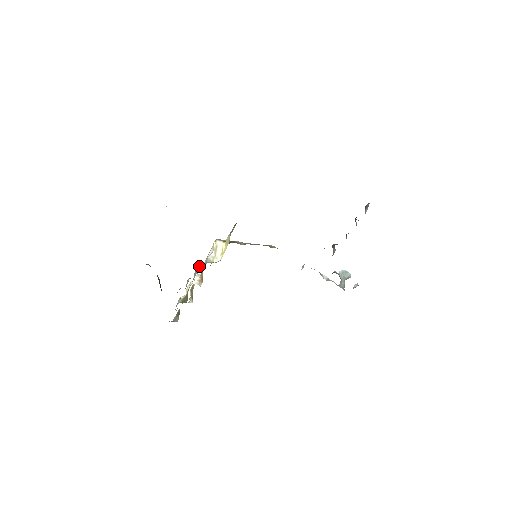
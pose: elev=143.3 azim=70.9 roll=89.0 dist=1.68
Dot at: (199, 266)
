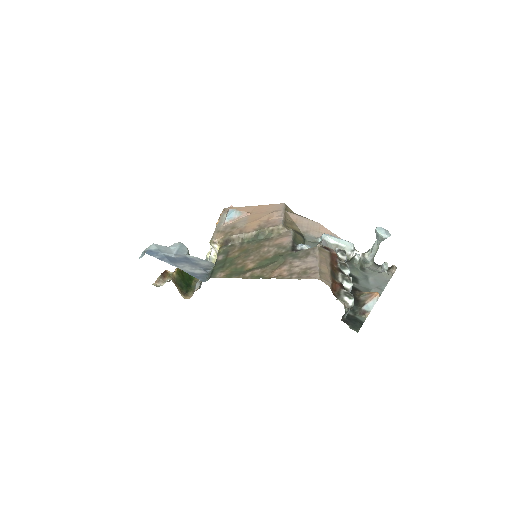
Dot at: (206, 258)
